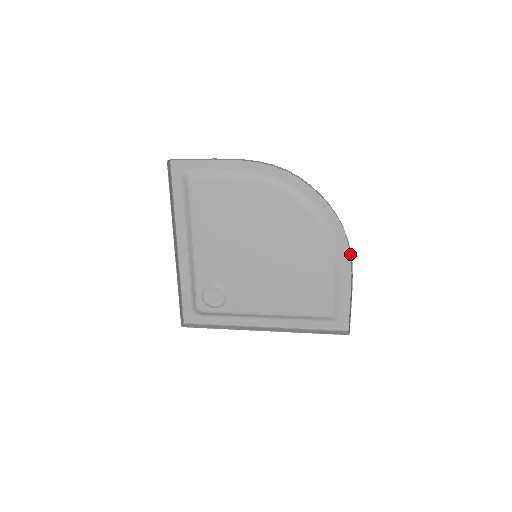
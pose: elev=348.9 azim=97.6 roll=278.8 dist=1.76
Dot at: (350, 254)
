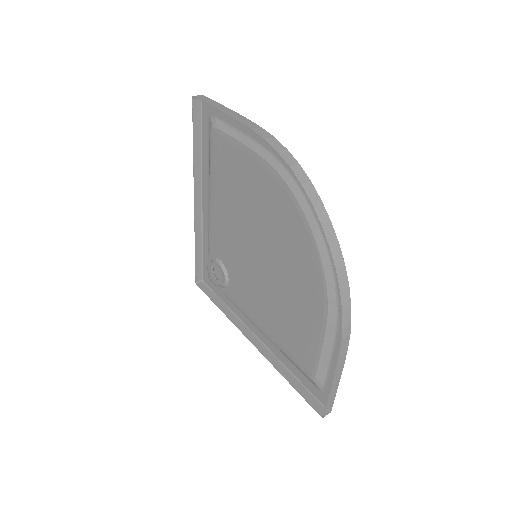
Dot at: (350, 326)
